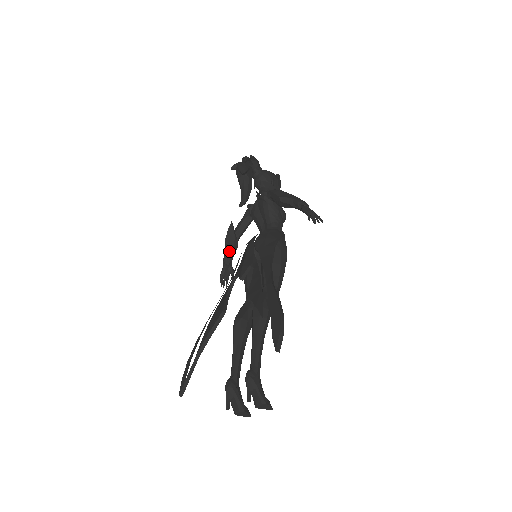
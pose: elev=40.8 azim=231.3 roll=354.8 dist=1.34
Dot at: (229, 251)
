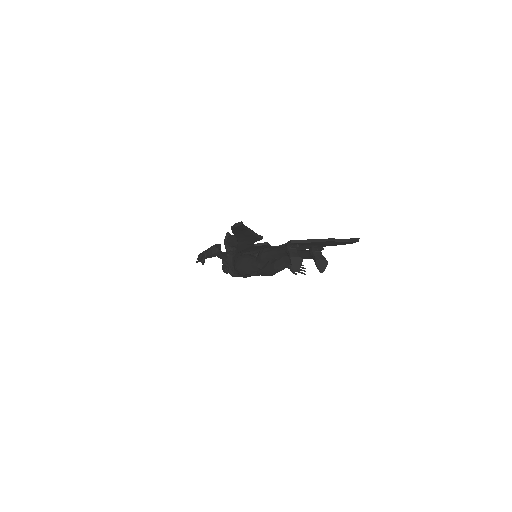
Dot at: (212, 251)
